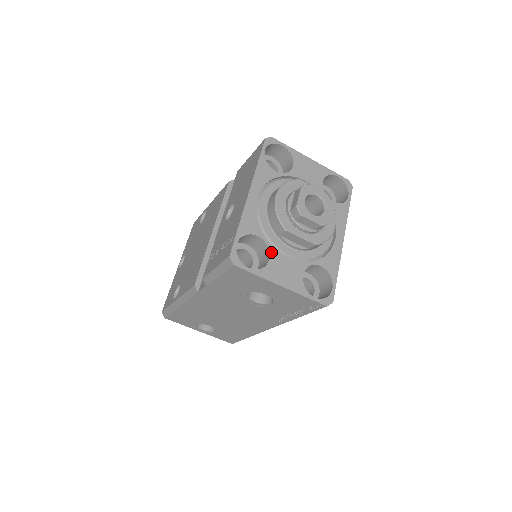
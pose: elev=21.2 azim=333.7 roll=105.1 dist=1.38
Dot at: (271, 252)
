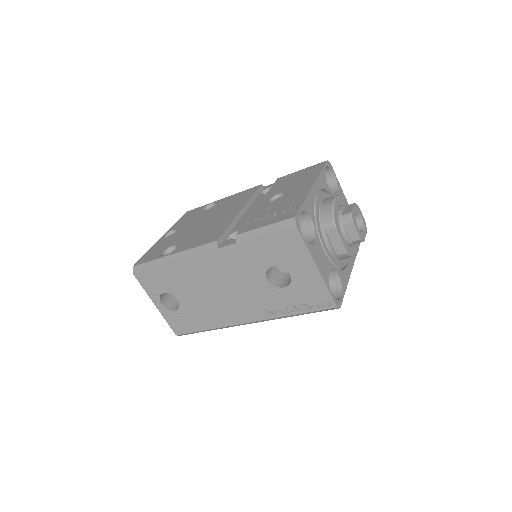
Dot at: (316, 238)
